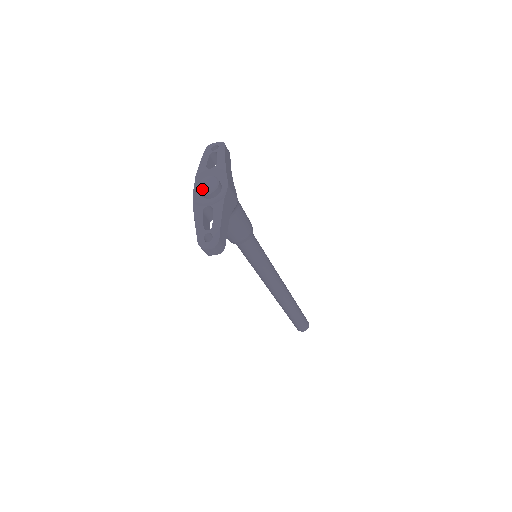
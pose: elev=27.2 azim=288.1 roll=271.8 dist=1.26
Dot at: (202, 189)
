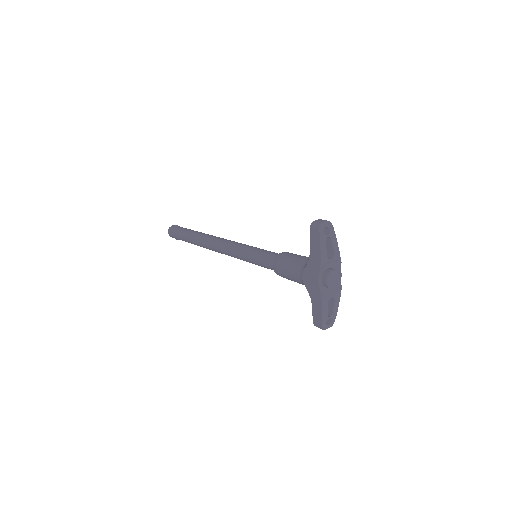
Dot at: (331, 284)
